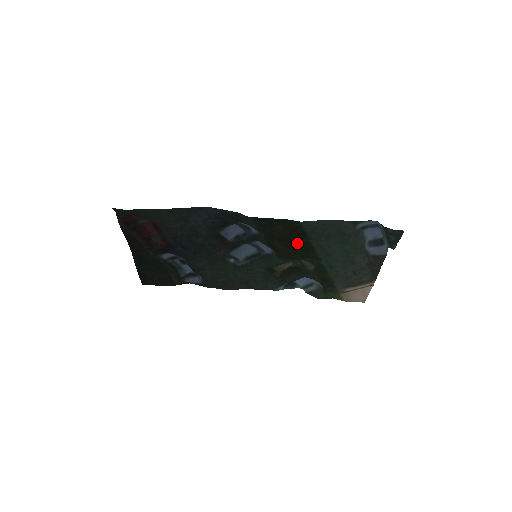
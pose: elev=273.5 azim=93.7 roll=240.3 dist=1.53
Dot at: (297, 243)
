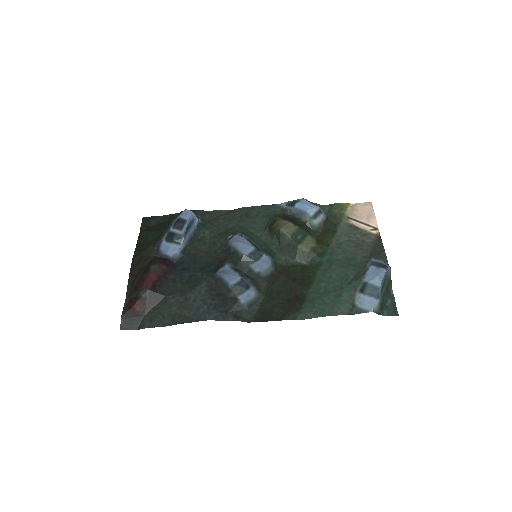
Dot at: (296, 287)
